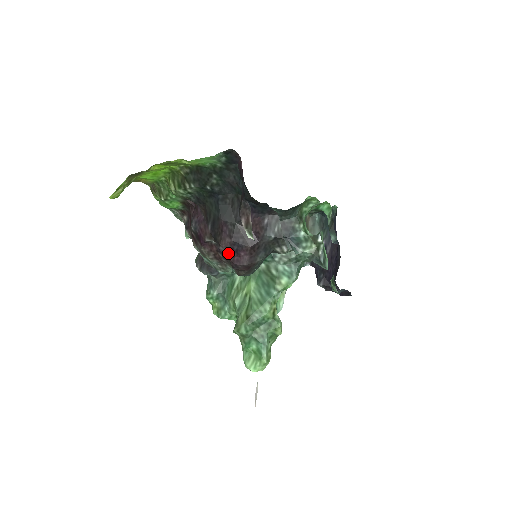
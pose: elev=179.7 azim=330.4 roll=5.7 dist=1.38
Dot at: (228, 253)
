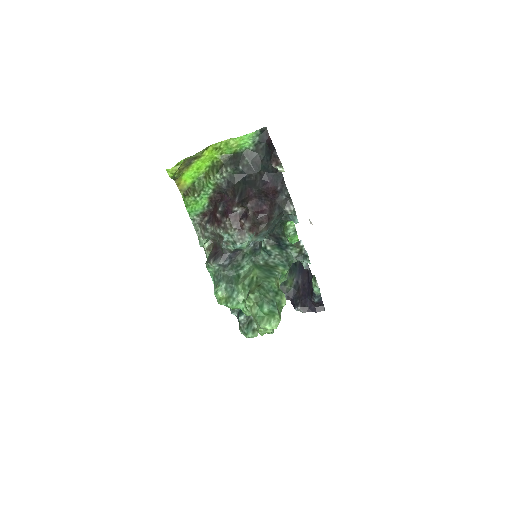
Dot at: (254, 208)
